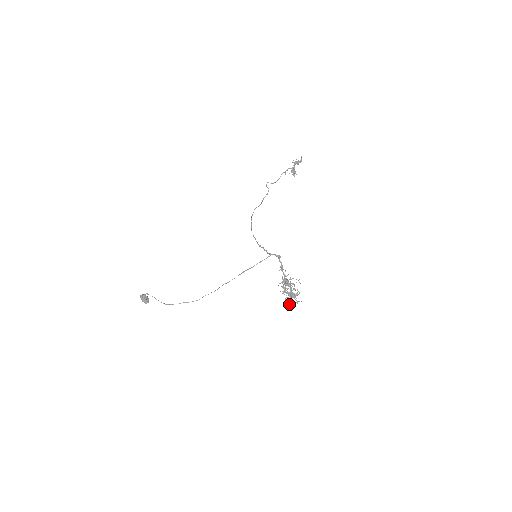
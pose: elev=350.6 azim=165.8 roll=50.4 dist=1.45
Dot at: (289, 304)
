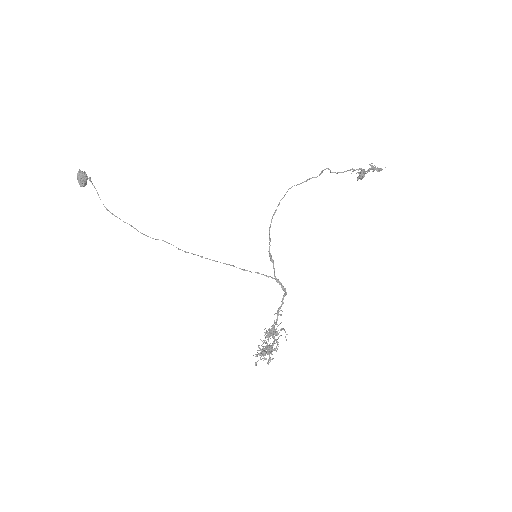
Dot at: (260, 359)
